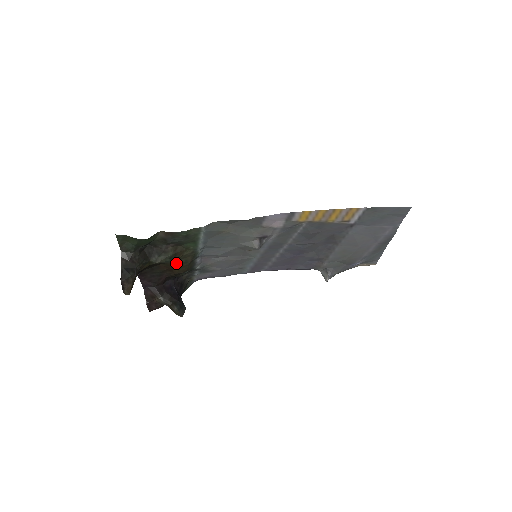
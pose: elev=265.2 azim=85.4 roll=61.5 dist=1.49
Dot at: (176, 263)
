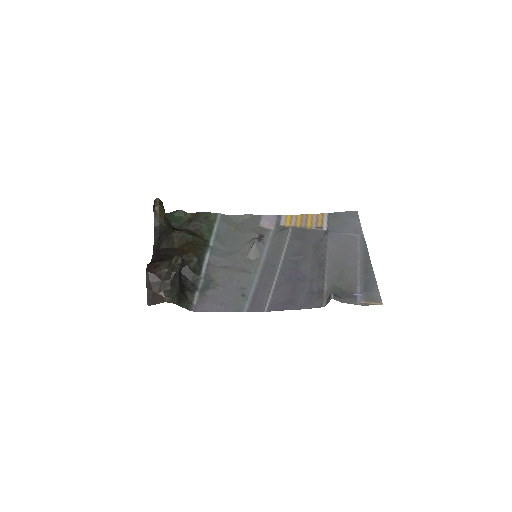
Dot at: (190, 243)
